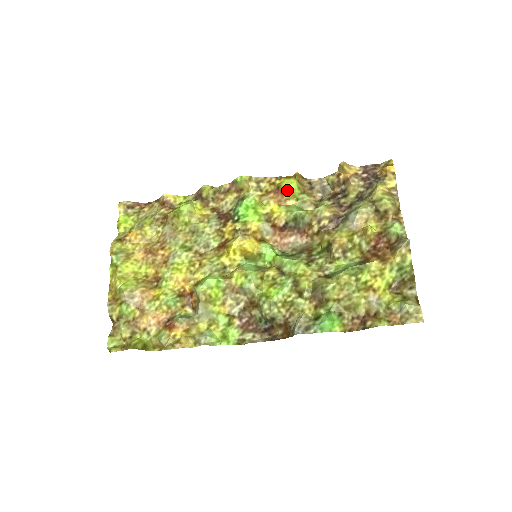
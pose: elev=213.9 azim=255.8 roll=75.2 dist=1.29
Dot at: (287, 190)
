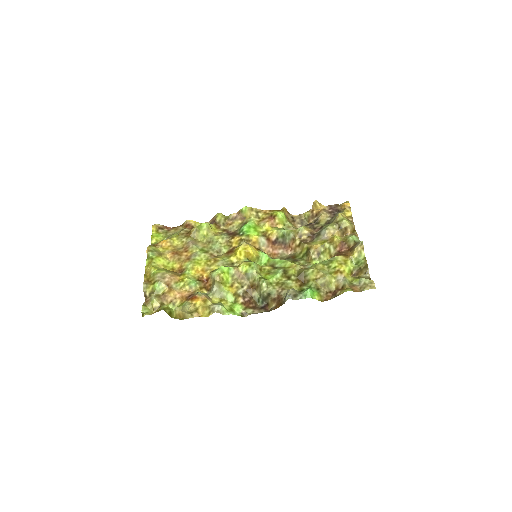
Dot at: (278, 216)
